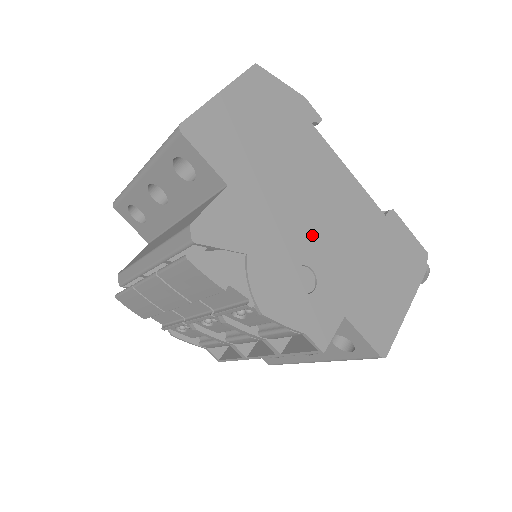
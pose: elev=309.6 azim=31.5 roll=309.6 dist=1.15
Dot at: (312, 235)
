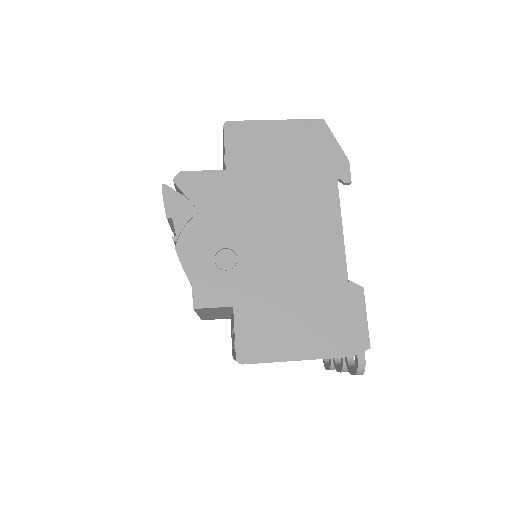
Dot at: (260, 241)
